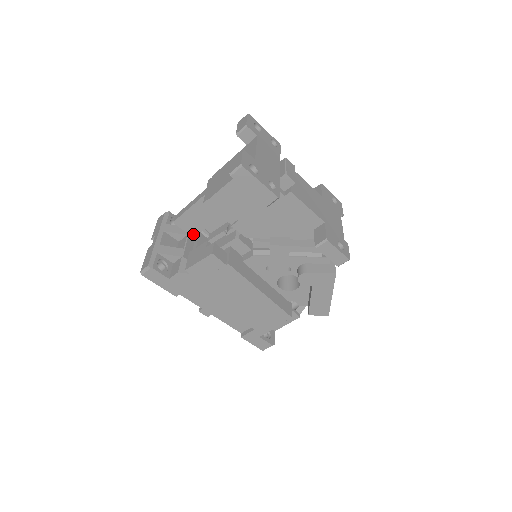
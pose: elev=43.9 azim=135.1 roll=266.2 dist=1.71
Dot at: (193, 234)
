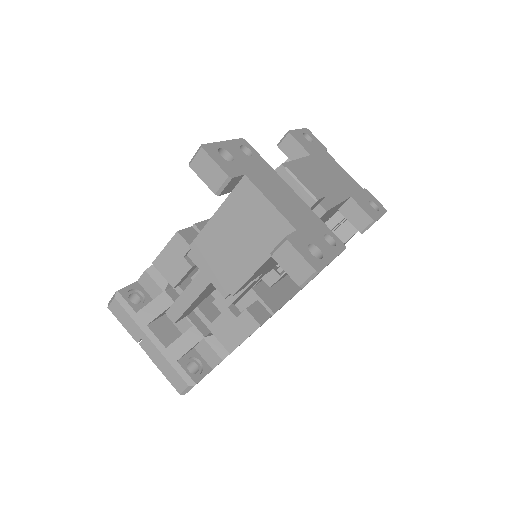
Dot at: (173, 293)
